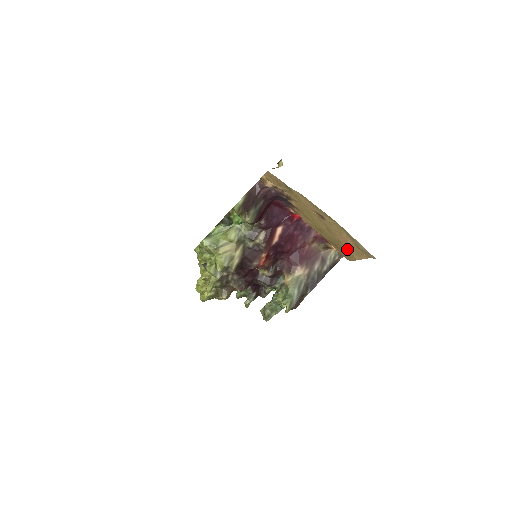
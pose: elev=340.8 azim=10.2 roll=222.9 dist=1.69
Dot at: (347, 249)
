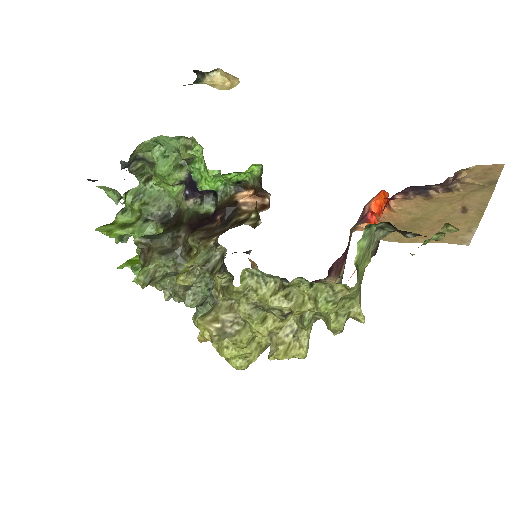
Dot at: (424, 235)
